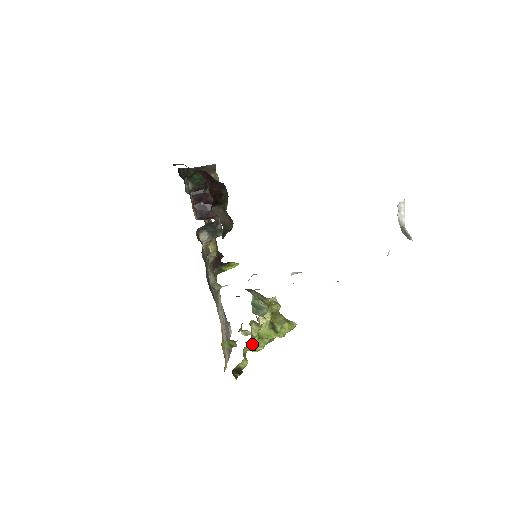
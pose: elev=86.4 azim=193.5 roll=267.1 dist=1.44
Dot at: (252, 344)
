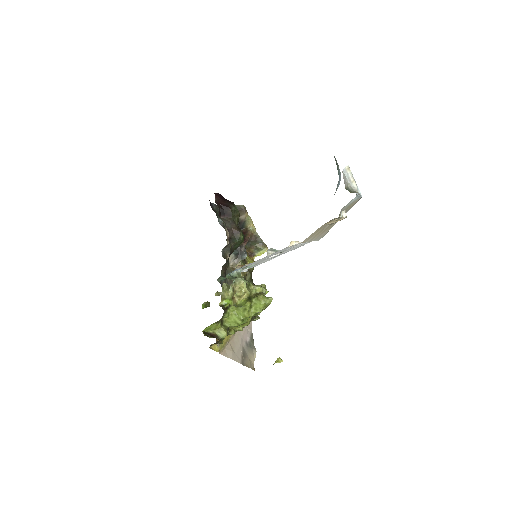
Dot at: (223, 305)
